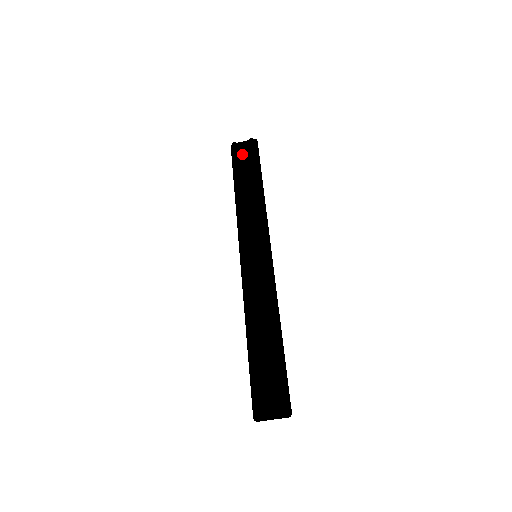
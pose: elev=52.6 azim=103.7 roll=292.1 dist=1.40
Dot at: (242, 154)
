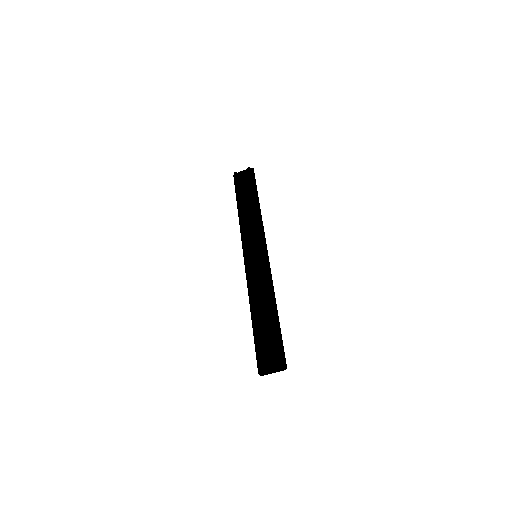
Dot at: (242, 180)
